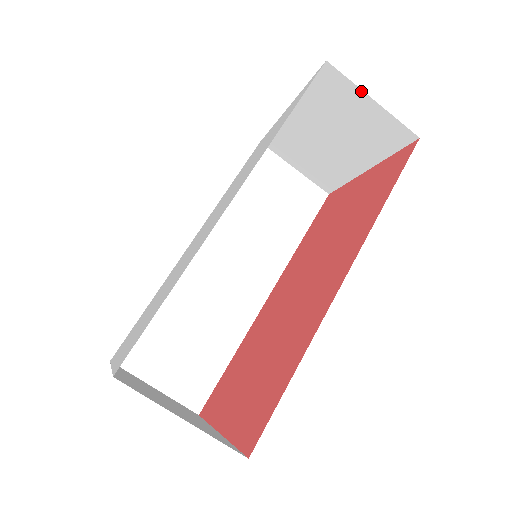
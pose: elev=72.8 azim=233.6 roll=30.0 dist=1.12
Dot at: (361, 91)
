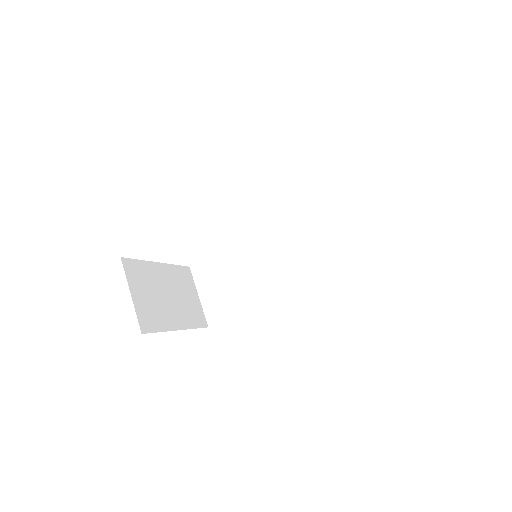
Dot at: occluded
